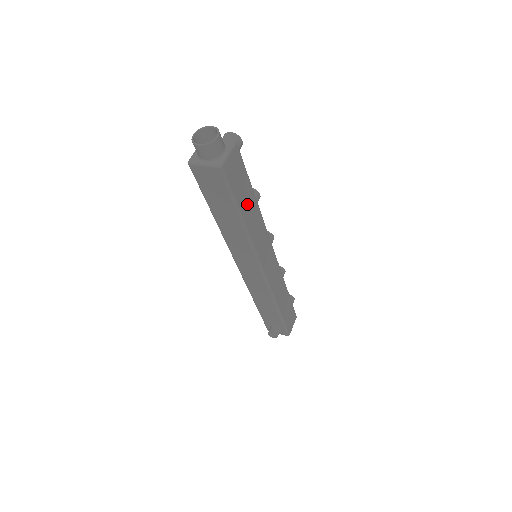
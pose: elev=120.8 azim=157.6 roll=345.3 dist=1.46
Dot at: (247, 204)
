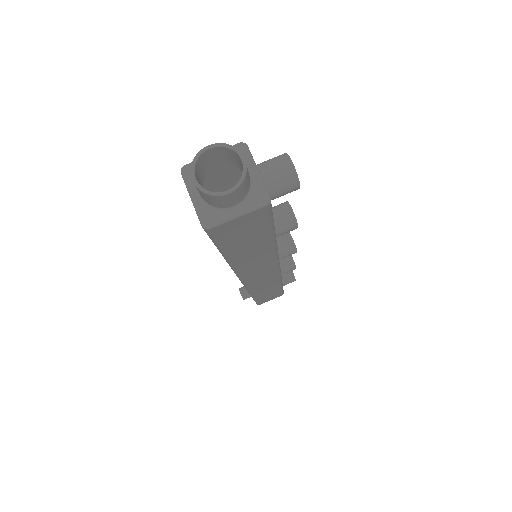
Dot at: (249, 249)
